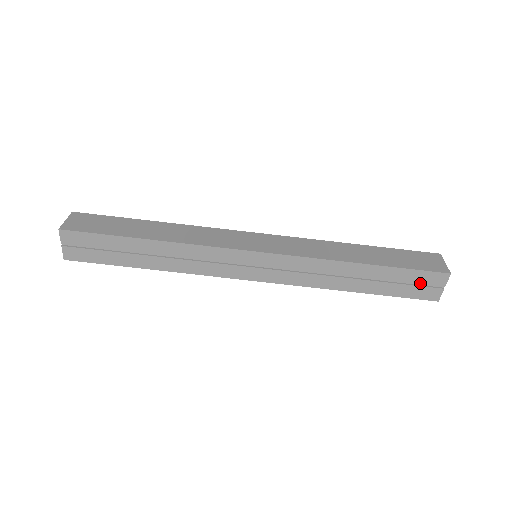
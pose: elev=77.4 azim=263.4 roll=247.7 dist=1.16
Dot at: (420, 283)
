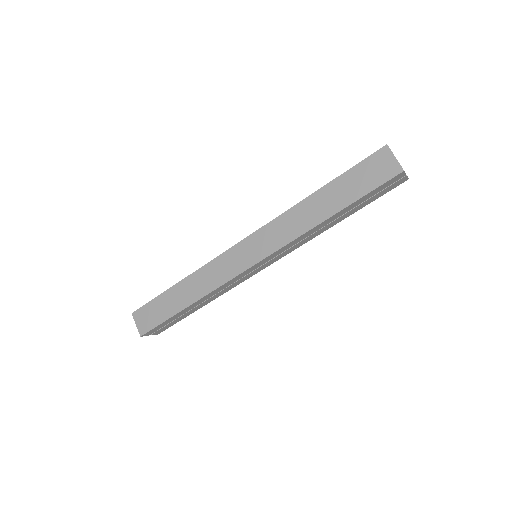
Dot at: (384, 188)
